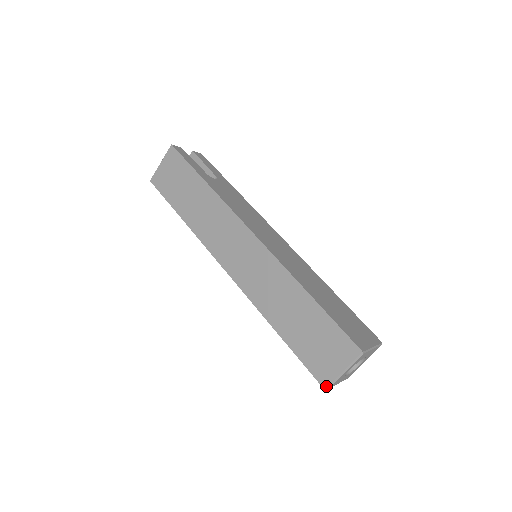
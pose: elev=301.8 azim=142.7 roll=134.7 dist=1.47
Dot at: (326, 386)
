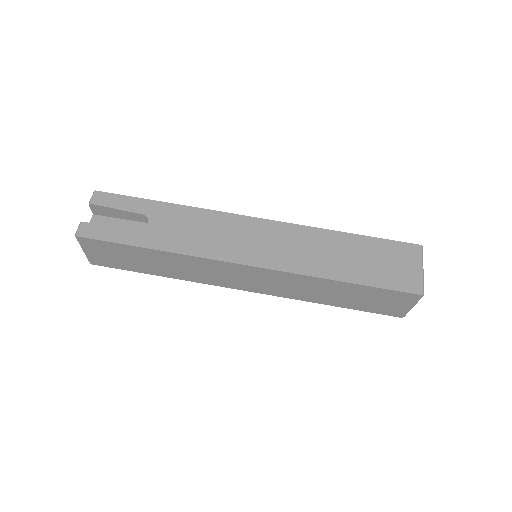
Dot at: (402, 317)
